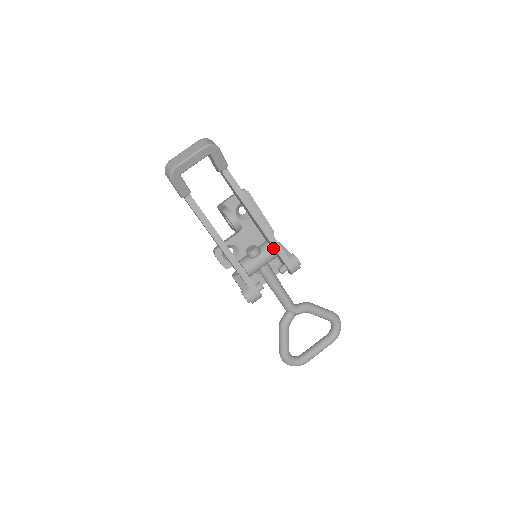
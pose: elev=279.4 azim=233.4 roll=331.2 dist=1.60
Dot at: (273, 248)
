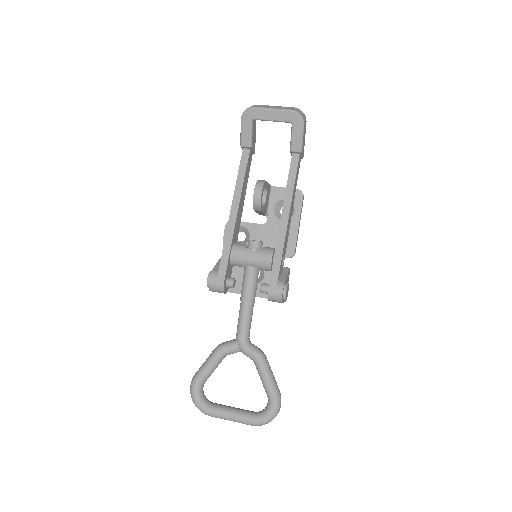
Dot at: occluded
